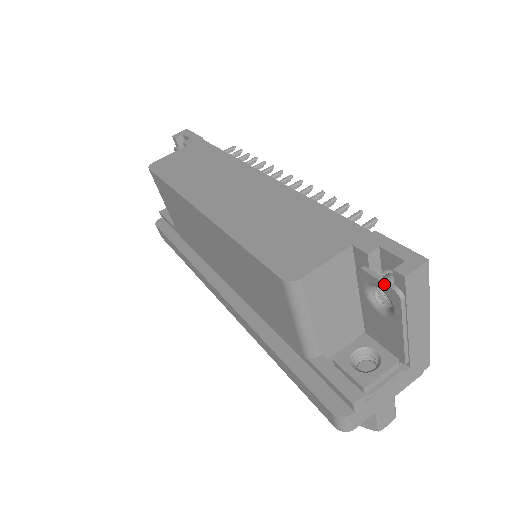
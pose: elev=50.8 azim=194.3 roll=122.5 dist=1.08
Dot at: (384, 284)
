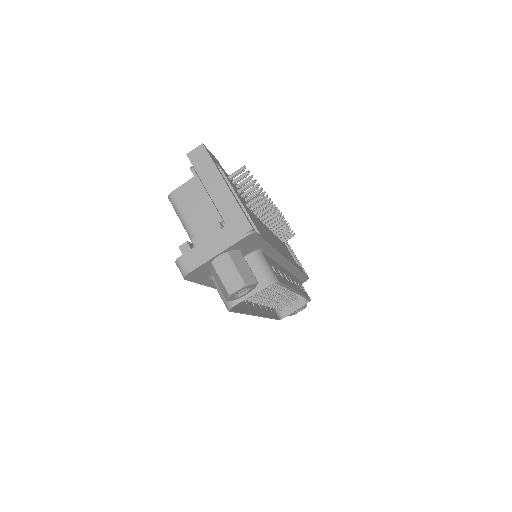
Dot at: occluded
